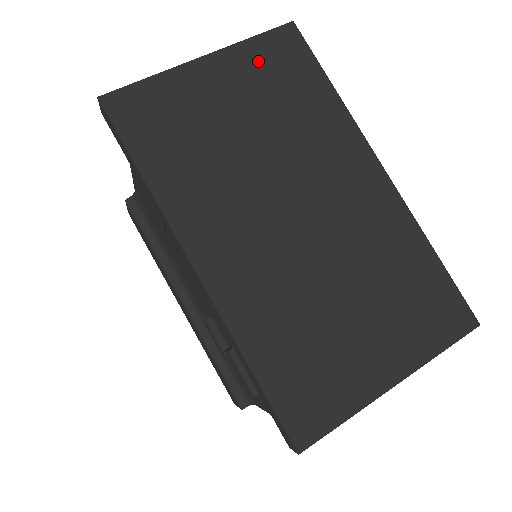
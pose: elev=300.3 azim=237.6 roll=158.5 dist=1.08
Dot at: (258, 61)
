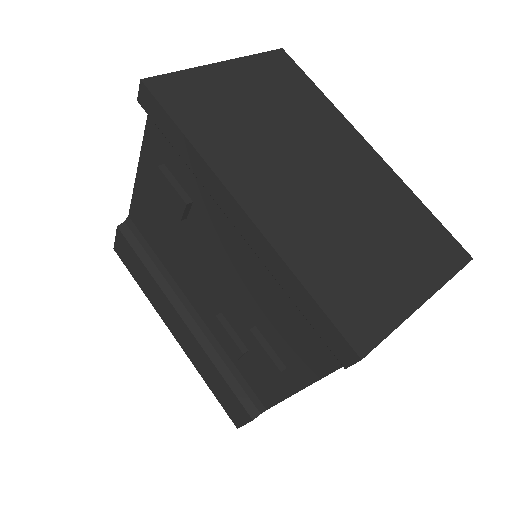
Dot at: (262, 69)
